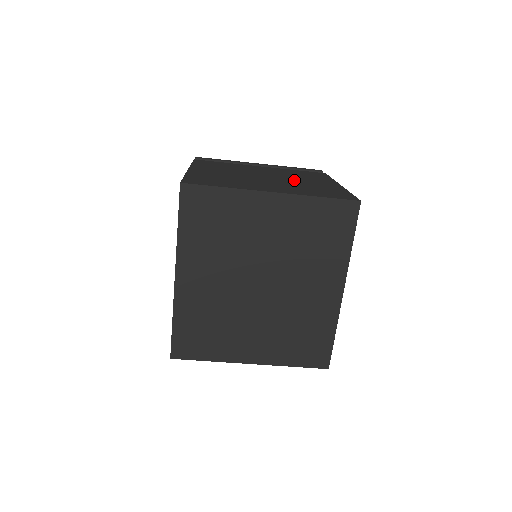
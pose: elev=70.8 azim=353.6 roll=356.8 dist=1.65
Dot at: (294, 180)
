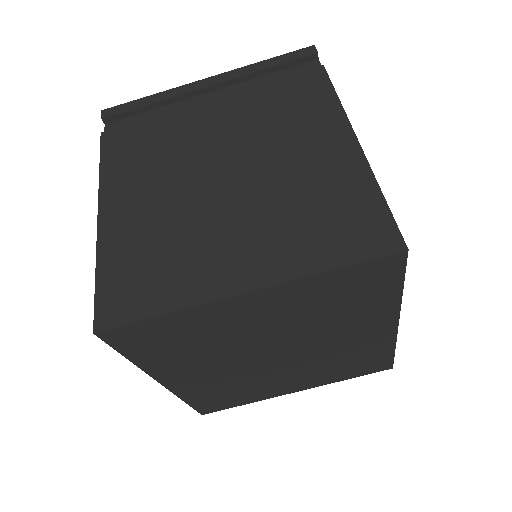
Dot at: (274, 167)
